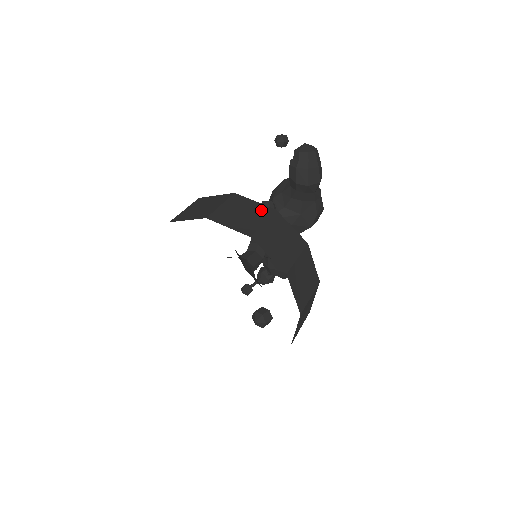
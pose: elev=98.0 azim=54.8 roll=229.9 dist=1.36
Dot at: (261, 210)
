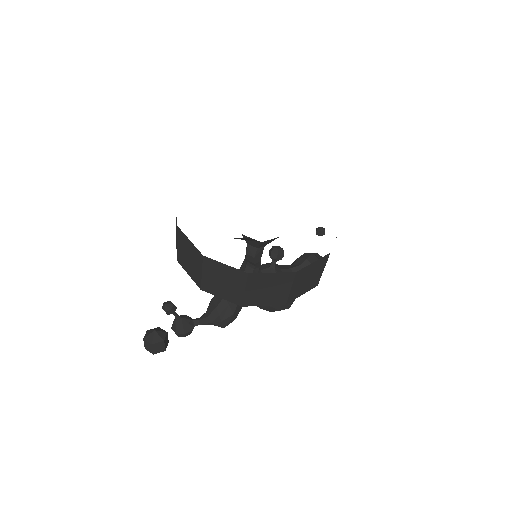
Dot at: occluded
